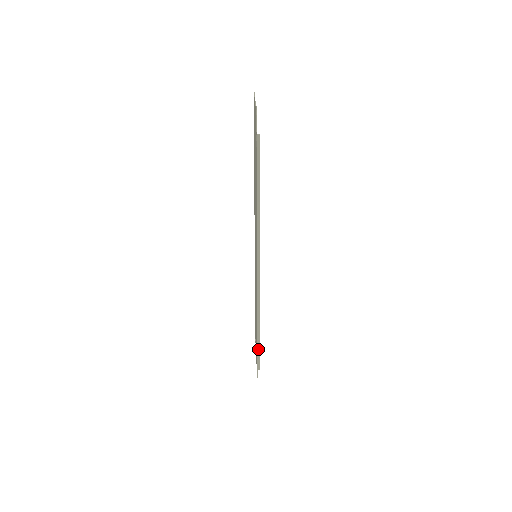
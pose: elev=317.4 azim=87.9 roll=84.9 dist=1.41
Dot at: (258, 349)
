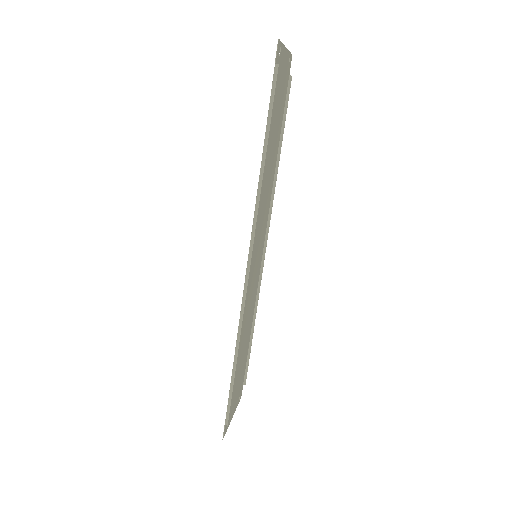
Dot at: (231, 388)
